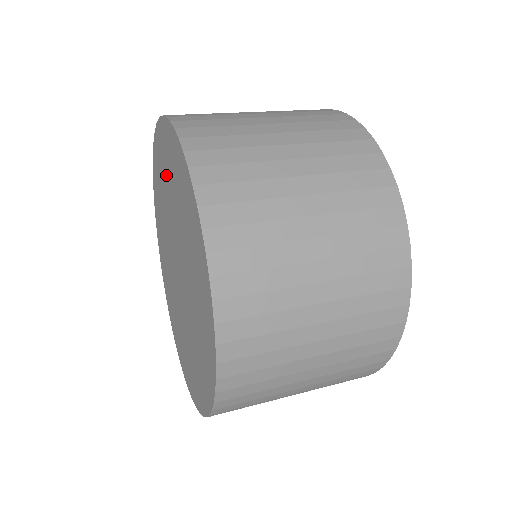
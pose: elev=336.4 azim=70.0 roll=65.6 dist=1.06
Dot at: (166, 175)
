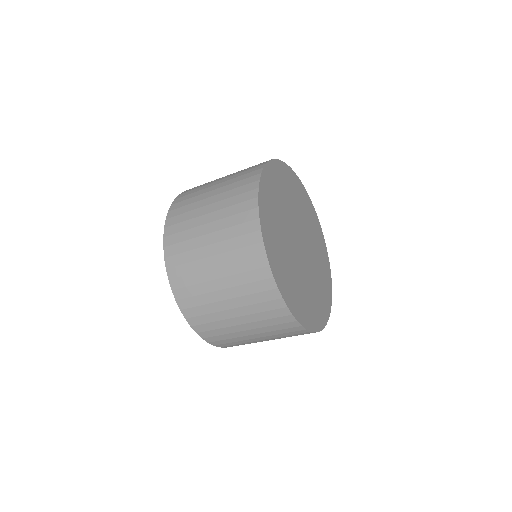
Dot at: occluded
